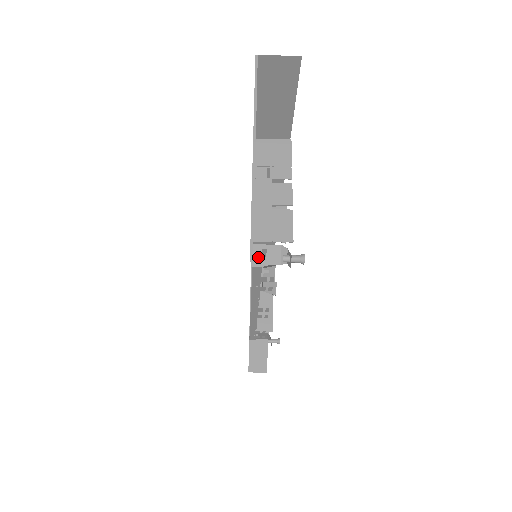
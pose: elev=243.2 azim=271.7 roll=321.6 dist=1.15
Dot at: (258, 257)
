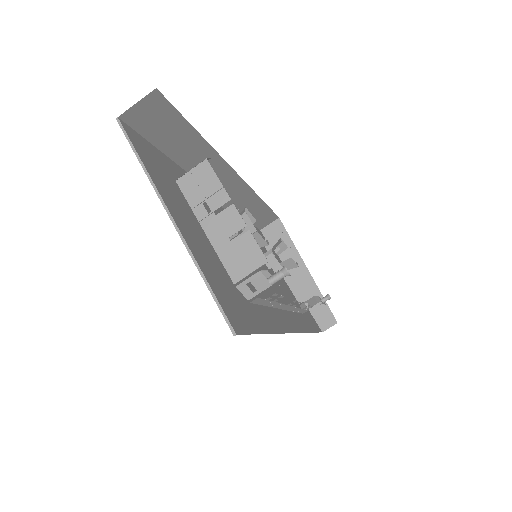
Dot at: (248, 293)
